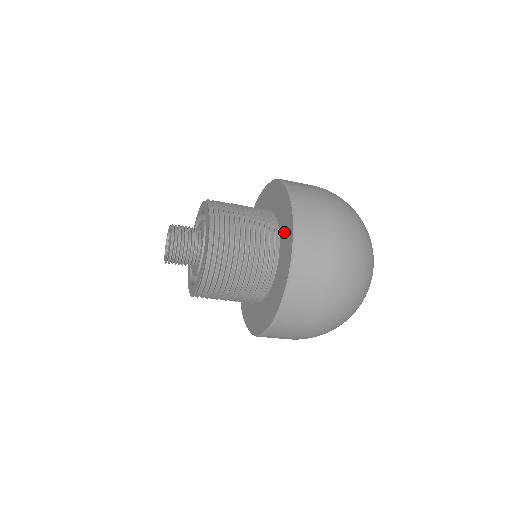
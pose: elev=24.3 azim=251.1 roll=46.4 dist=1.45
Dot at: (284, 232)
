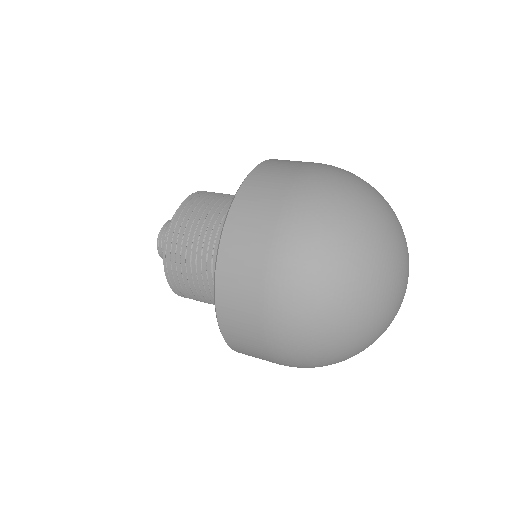
Dot at: occluded
